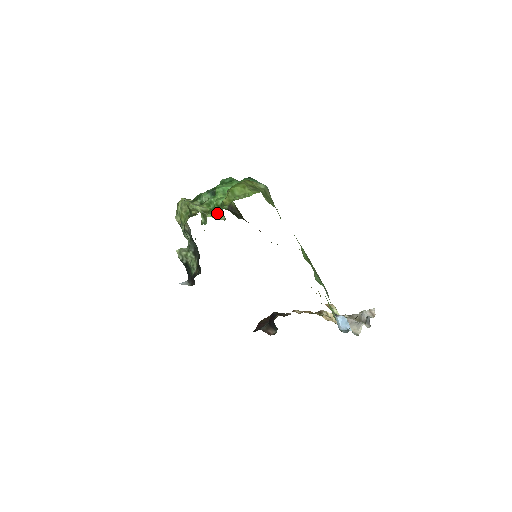
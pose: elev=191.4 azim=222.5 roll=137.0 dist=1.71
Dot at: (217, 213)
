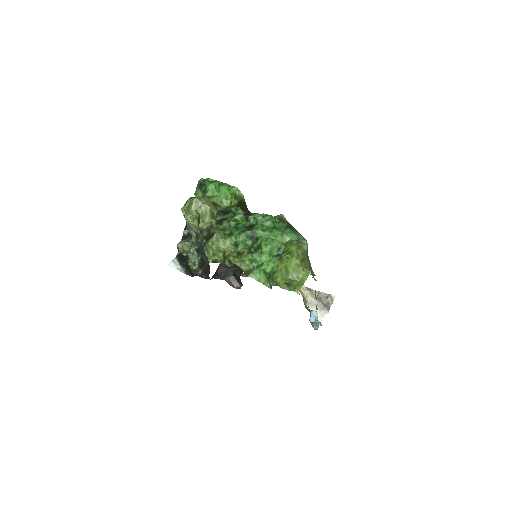
Dot at: (262, 277)
